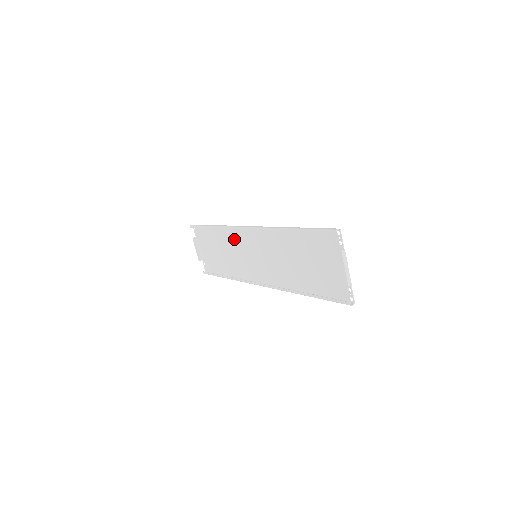
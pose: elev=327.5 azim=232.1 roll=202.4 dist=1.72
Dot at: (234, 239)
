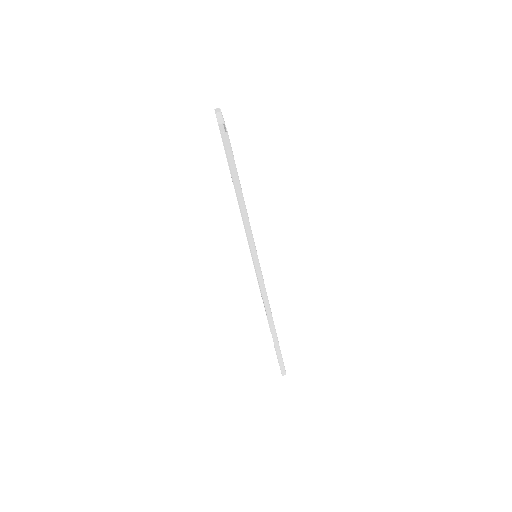
Dot at: occluded
